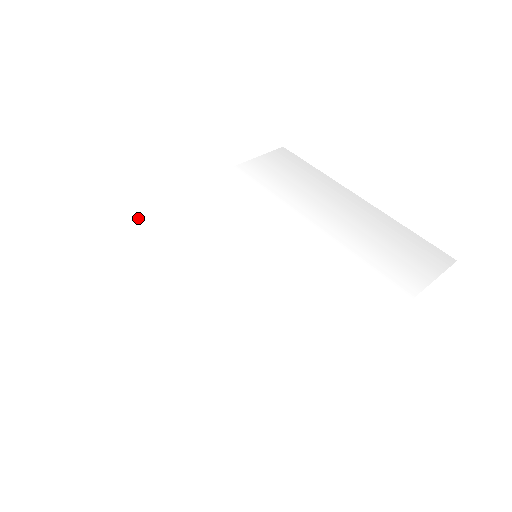
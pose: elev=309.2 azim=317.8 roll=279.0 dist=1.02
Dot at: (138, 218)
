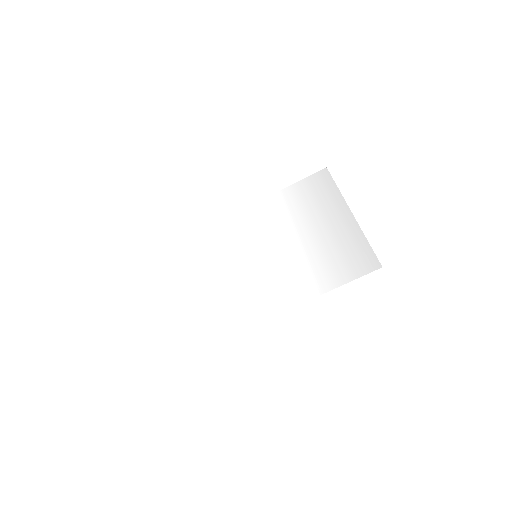
Dot at: (215, 230)
